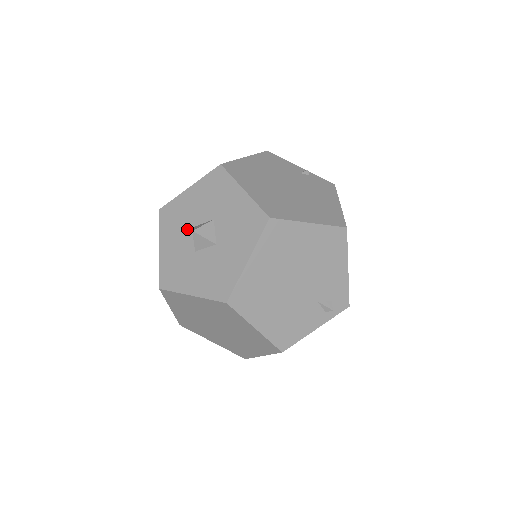
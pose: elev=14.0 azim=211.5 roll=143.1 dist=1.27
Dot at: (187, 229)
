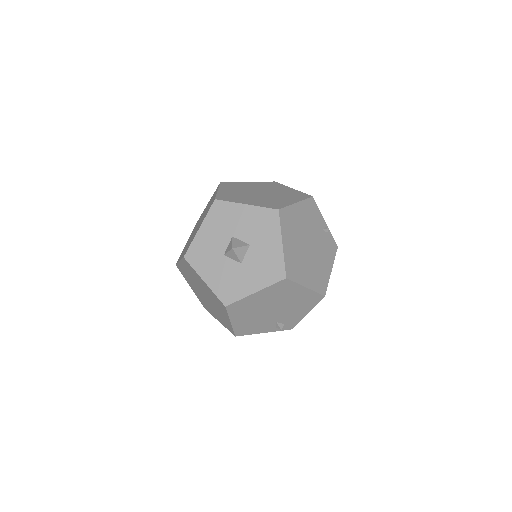
Dot at: (227, 234)
